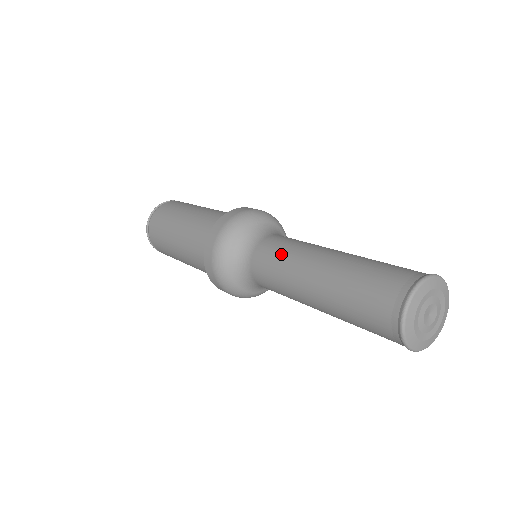
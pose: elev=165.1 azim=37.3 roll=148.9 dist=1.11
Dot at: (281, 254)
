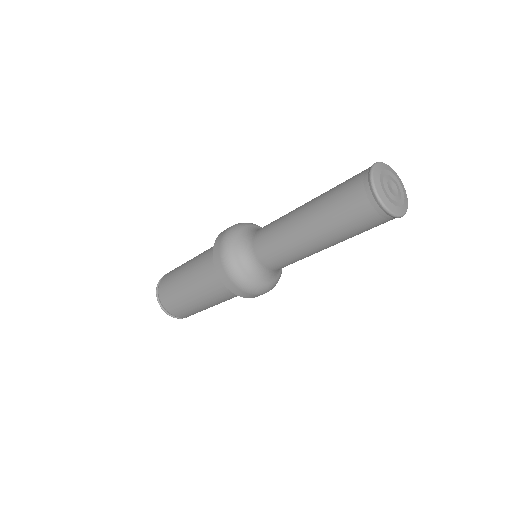
Dot at: occluded
